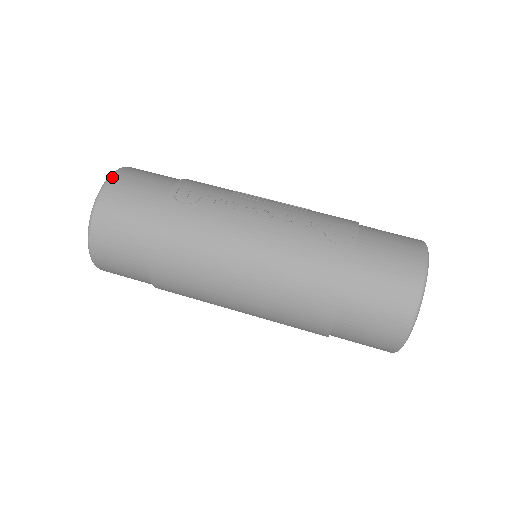
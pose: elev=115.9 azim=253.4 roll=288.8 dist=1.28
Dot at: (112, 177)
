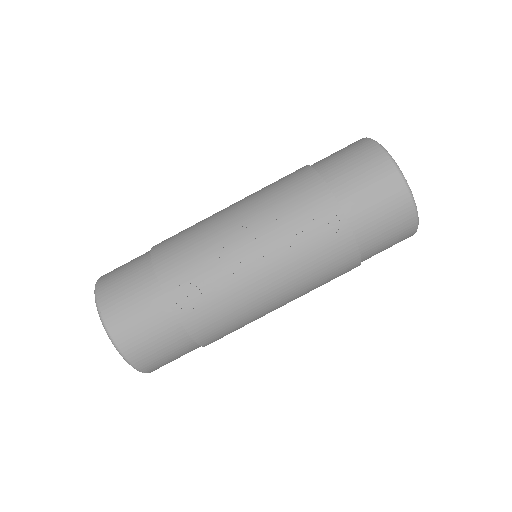
Dot at: (114, 338)
